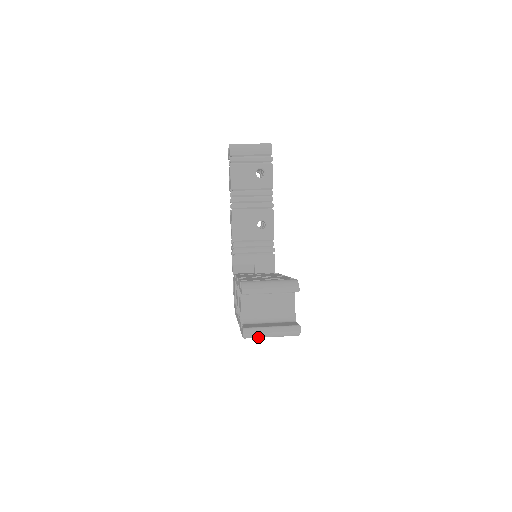
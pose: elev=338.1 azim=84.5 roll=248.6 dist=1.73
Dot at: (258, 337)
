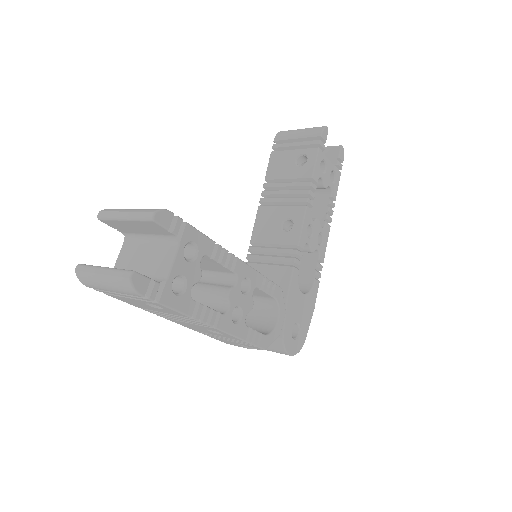
Dot at: (93, 284)
